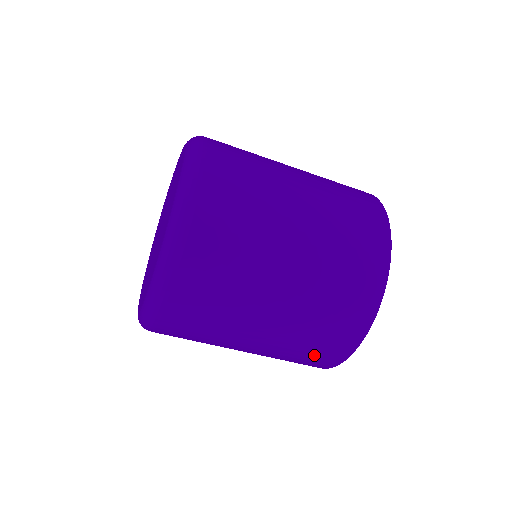
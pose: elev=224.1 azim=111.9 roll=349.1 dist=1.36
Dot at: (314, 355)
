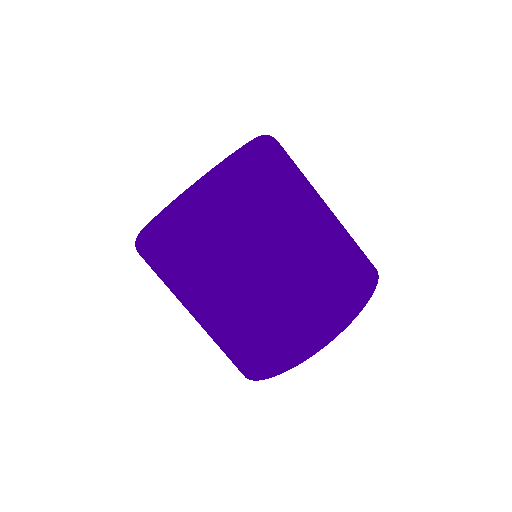
Dot at: (235, 358)
